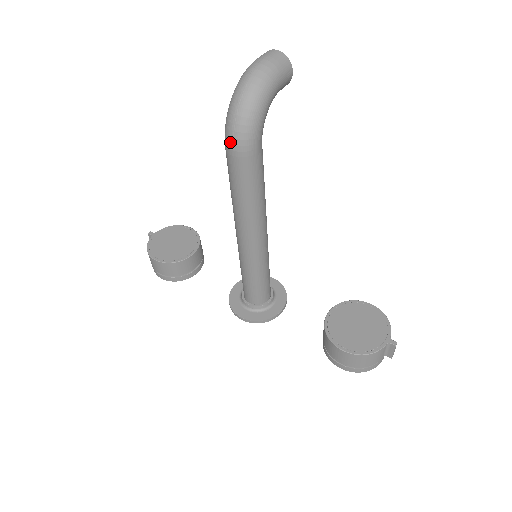
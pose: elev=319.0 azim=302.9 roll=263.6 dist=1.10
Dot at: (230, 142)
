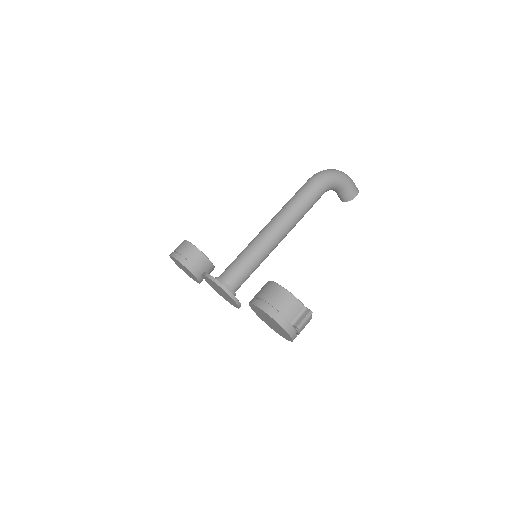
Dot at: (315, 175)
